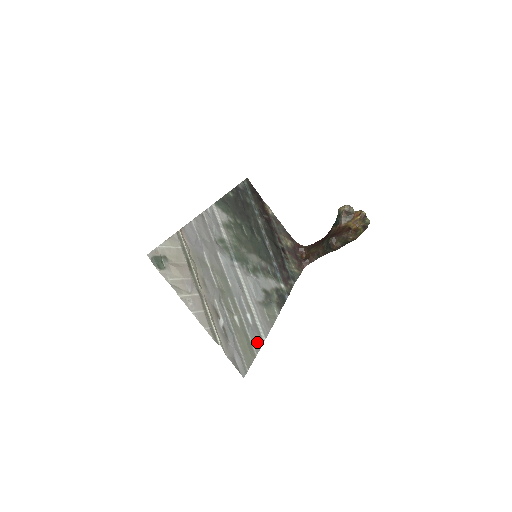
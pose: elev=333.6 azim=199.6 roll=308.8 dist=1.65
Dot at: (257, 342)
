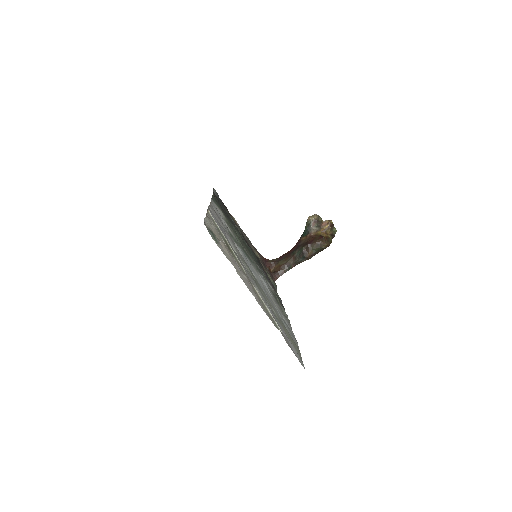
Dot at: (293, 336)
